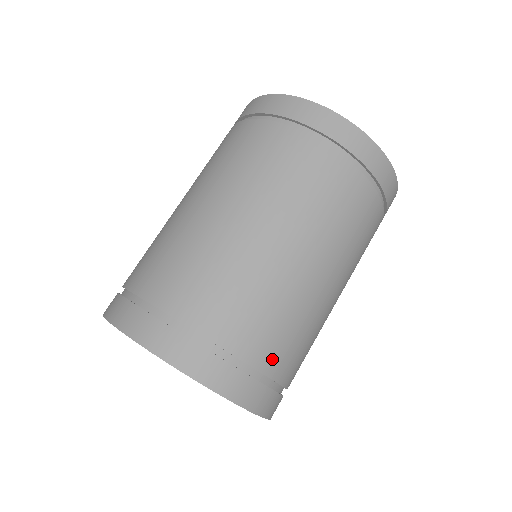
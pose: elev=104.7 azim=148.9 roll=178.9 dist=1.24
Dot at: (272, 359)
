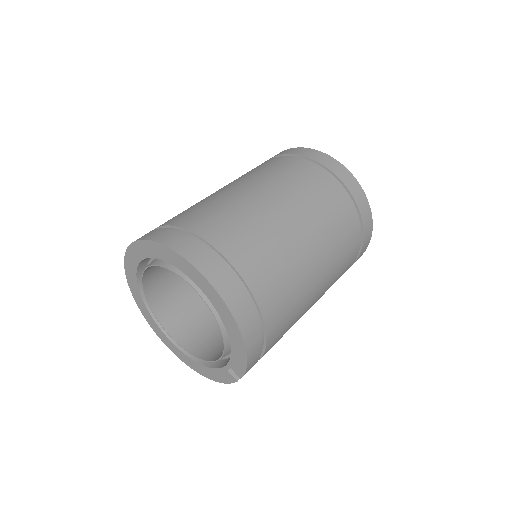
Dot at: (187, 221)
